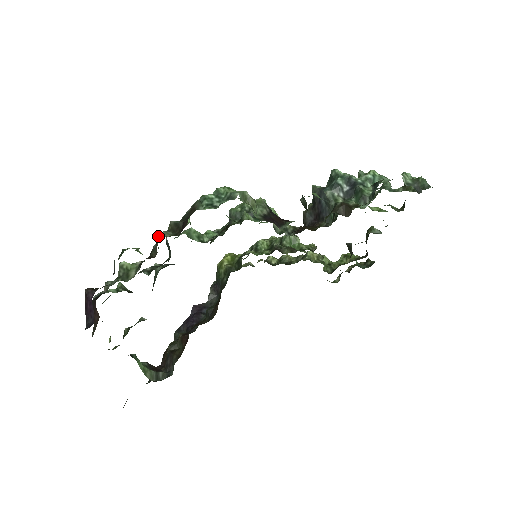
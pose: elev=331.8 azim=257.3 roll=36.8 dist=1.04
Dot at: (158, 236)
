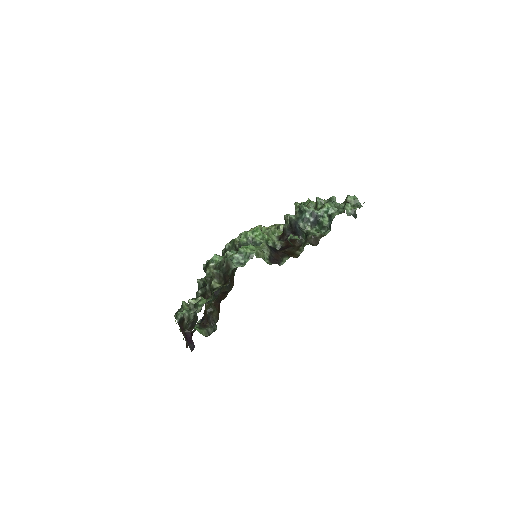
Dot at: (211, 286)
